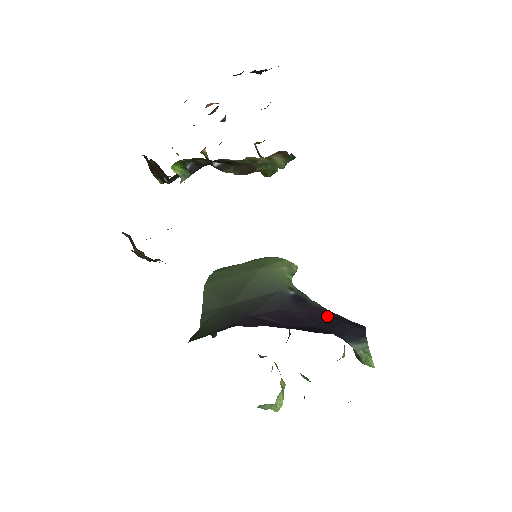
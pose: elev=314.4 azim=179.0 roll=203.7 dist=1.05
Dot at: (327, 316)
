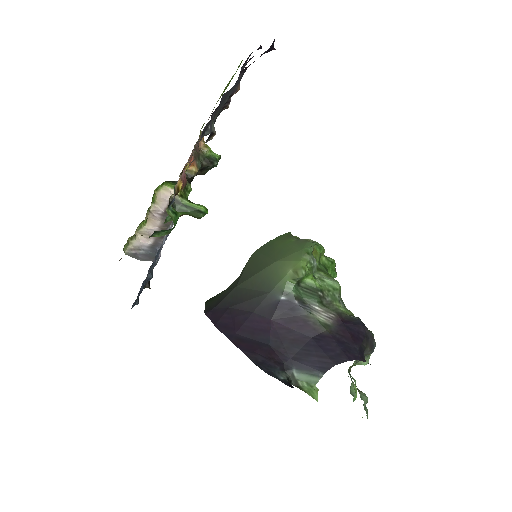
Dot at: (306, 333)
